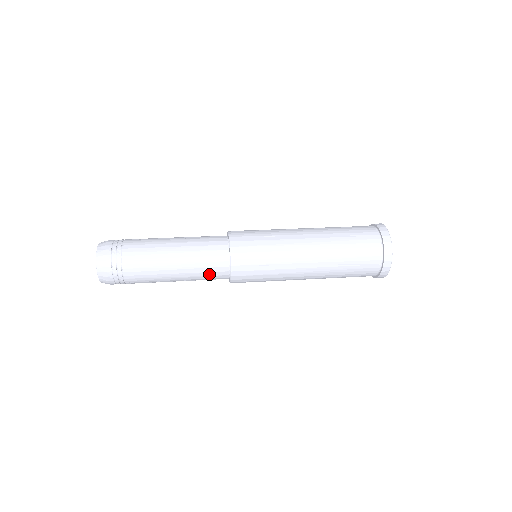
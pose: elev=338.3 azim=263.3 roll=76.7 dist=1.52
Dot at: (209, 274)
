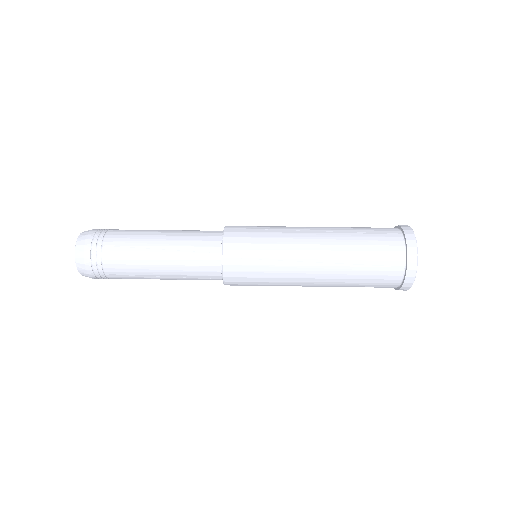
Dot at: (198, 268)
